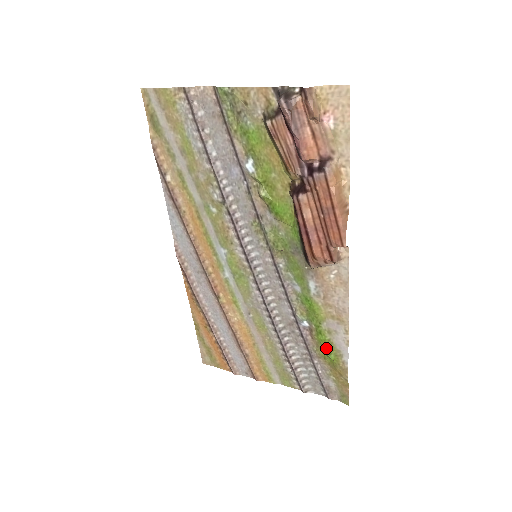
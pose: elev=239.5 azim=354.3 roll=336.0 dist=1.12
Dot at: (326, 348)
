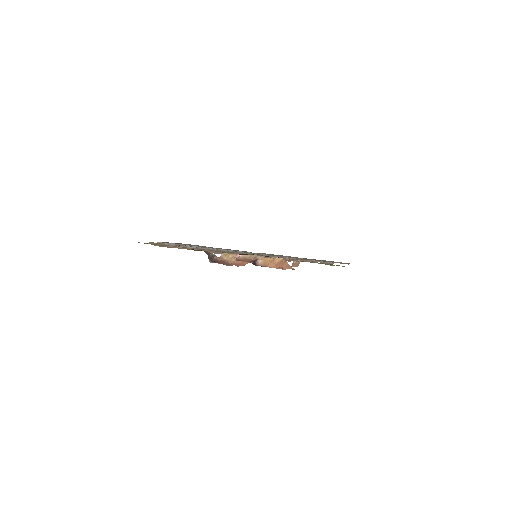
Dot at: occluded
